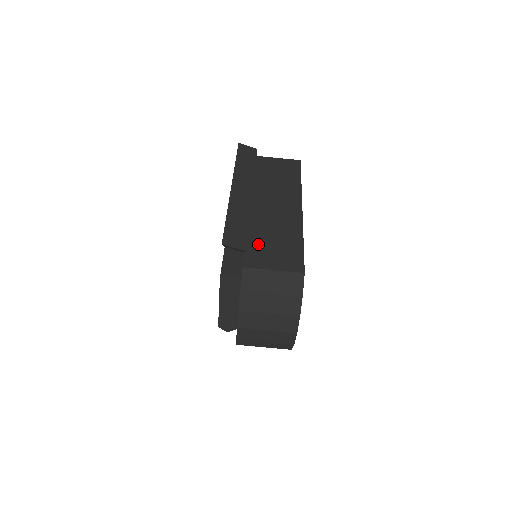
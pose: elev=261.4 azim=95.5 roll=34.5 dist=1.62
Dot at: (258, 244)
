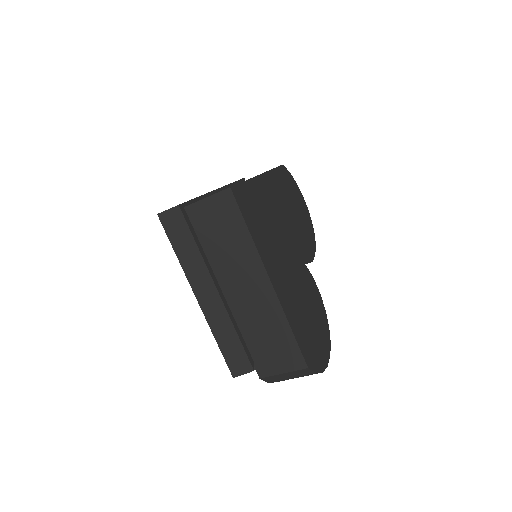
Dot at: (257, 349)
